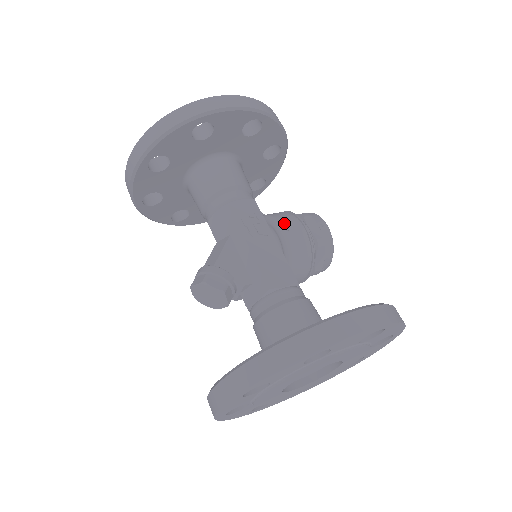
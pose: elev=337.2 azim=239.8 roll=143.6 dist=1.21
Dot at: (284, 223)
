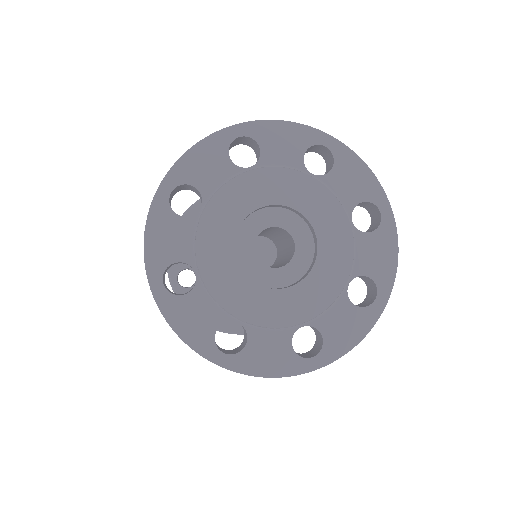
Dot at: occluded
